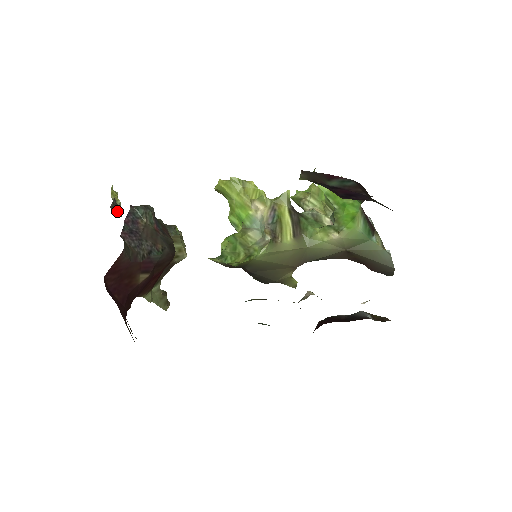
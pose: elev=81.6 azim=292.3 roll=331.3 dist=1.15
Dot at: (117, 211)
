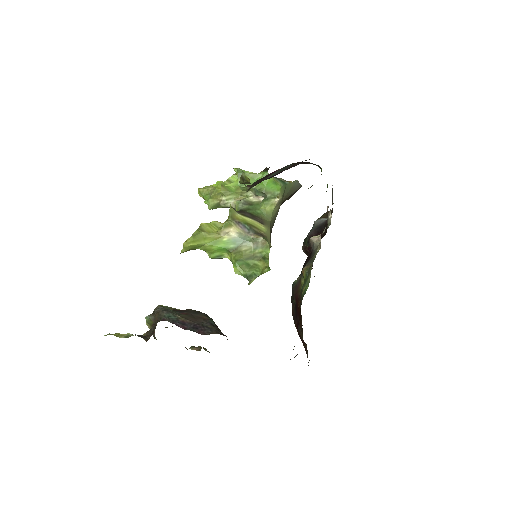
Dot at: (149, 337)
